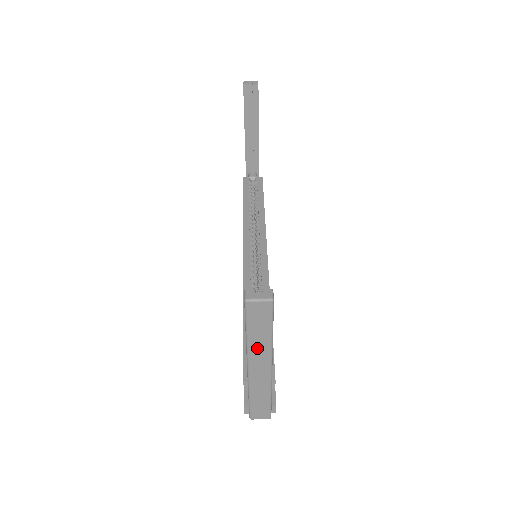
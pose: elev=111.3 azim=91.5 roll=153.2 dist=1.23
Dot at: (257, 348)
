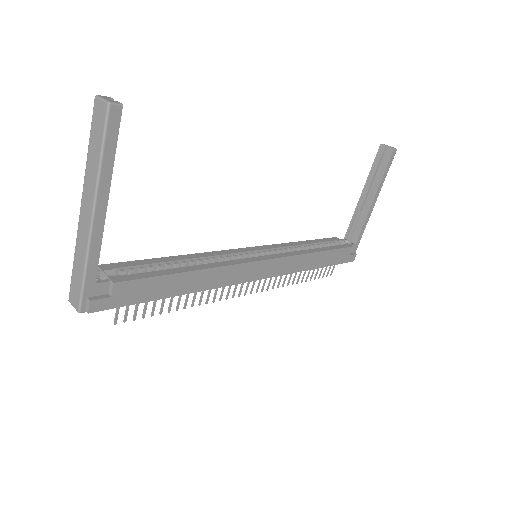
Dot at: (90, 175)
